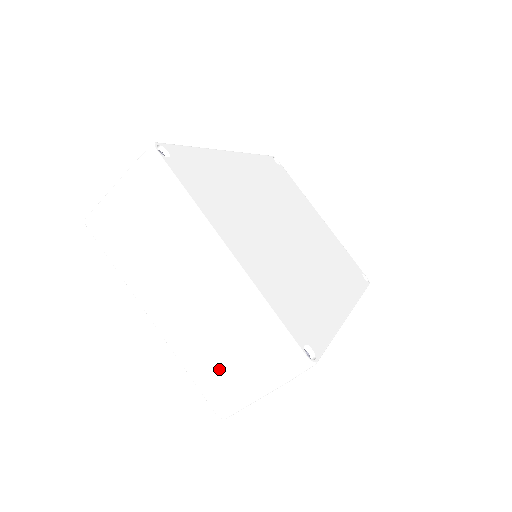
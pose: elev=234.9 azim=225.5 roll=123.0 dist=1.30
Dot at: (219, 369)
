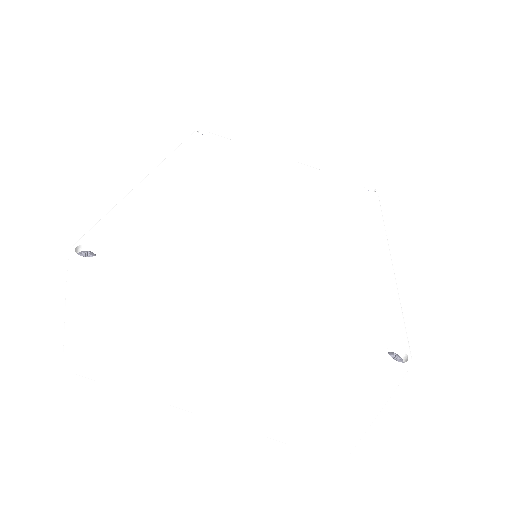
Dot at: (311, 423)
